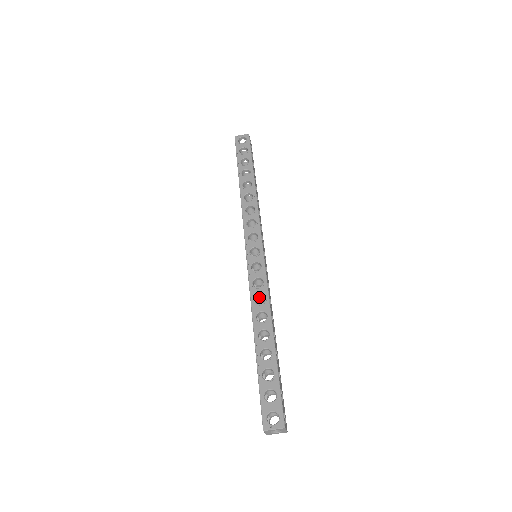
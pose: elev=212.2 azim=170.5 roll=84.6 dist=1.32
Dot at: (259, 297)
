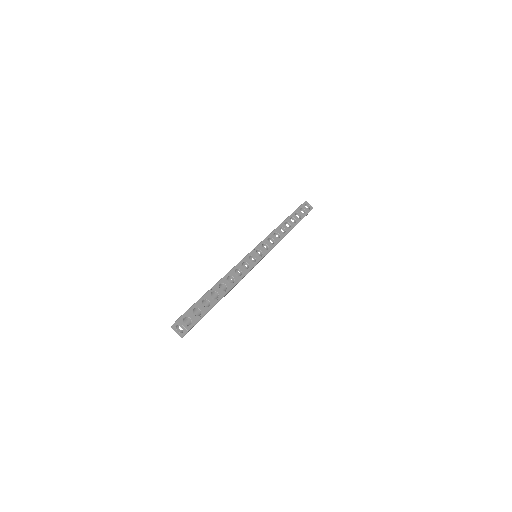
Dot at: (236, 273)
